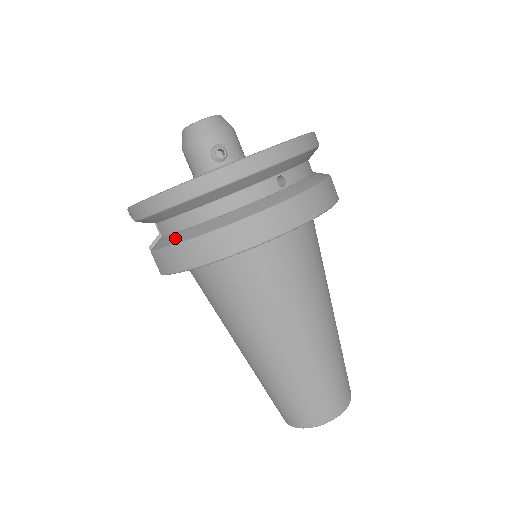
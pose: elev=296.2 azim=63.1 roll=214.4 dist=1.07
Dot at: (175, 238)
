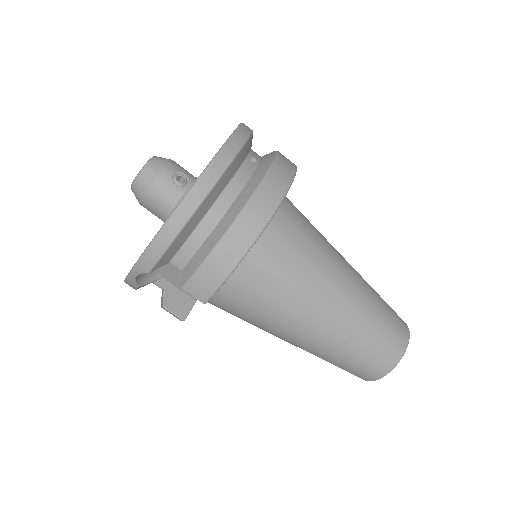
Dot at: (204, 251)
